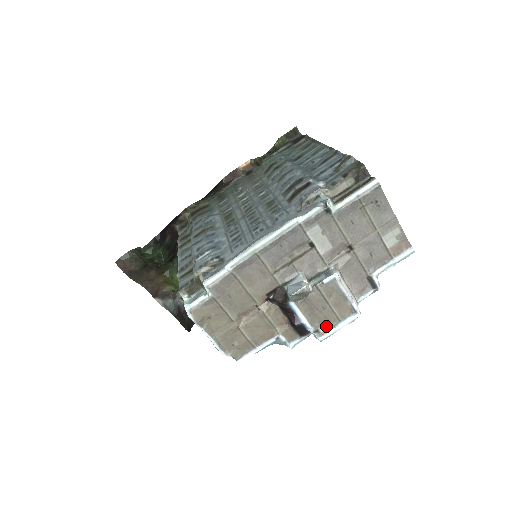
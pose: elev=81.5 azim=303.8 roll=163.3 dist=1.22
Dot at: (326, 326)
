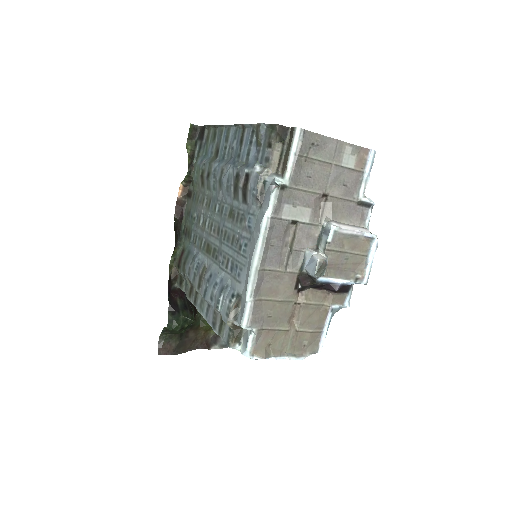
Dot at: (360, 269)
